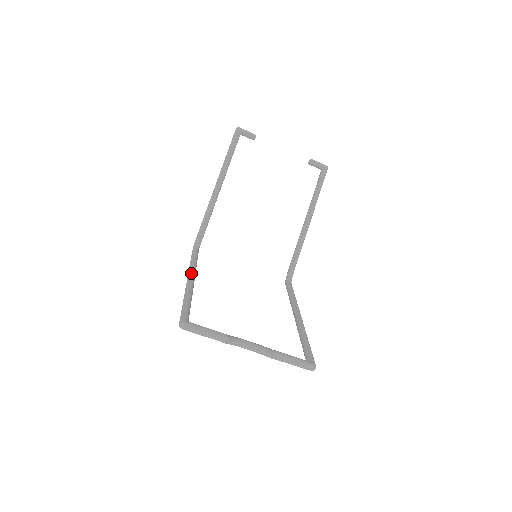
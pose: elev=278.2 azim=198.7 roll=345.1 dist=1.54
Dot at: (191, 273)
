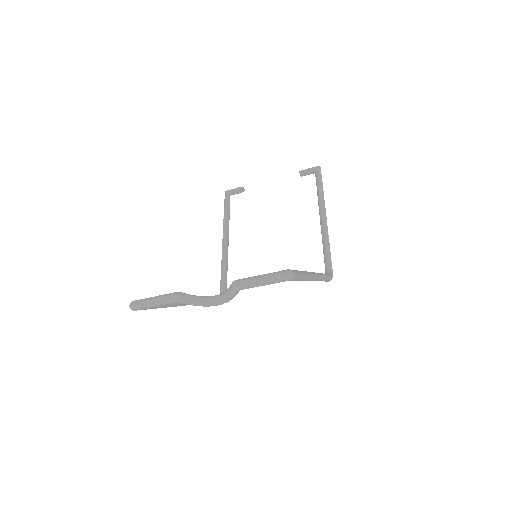
Dot at: occluded
